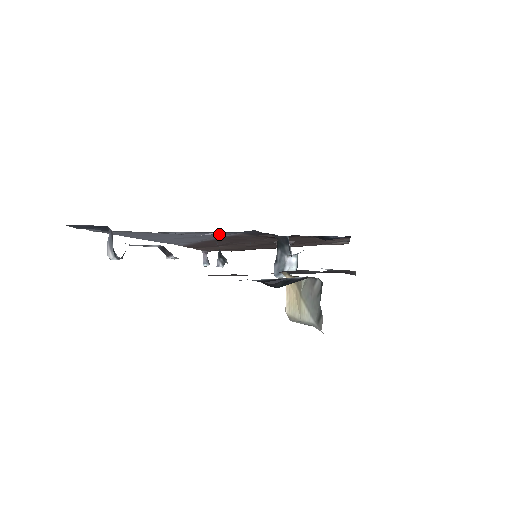
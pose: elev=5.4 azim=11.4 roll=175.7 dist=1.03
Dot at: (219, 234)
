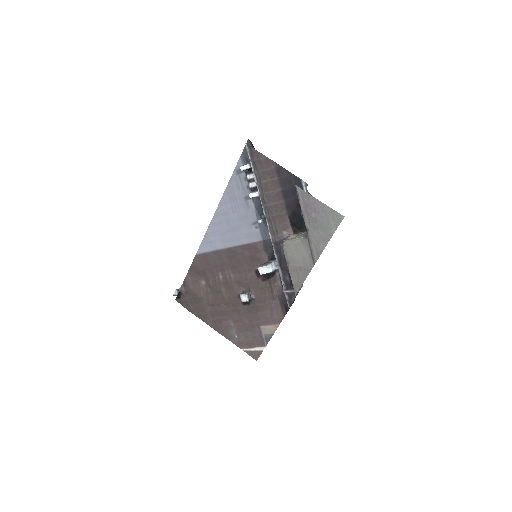
Dot at: (253, 232)
